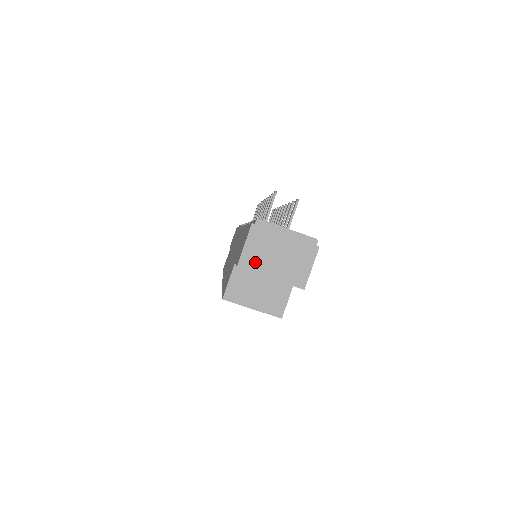
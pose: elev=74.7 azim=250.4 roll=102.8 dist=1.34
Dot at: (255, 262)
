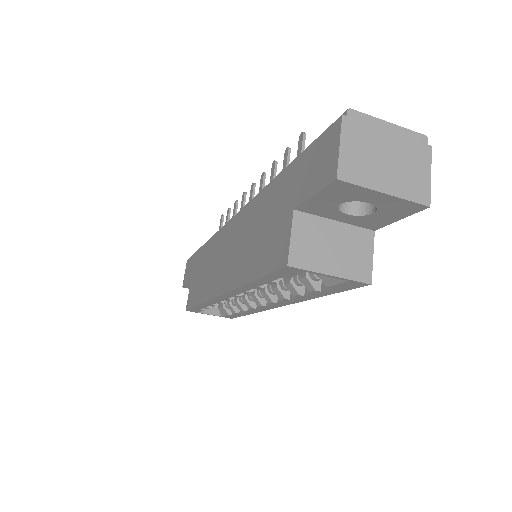
Dot at: (359, 171)
